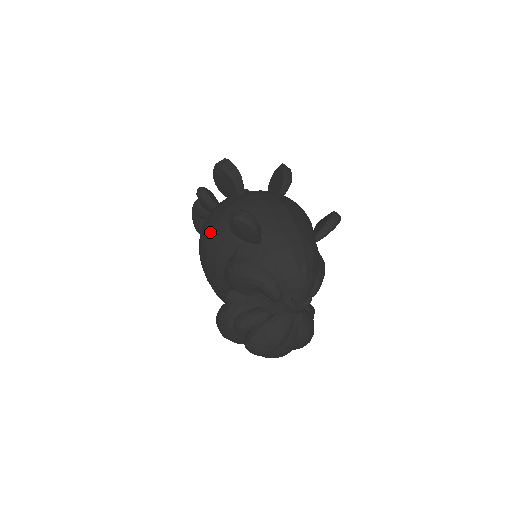
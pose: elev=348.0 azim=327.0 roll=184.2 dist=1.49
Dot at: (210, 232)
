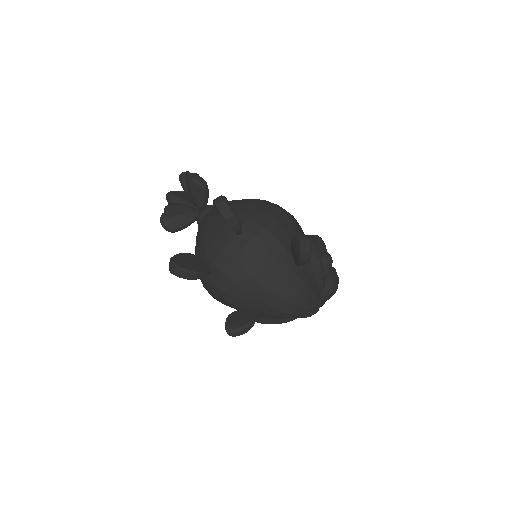
Dot at: occluded
